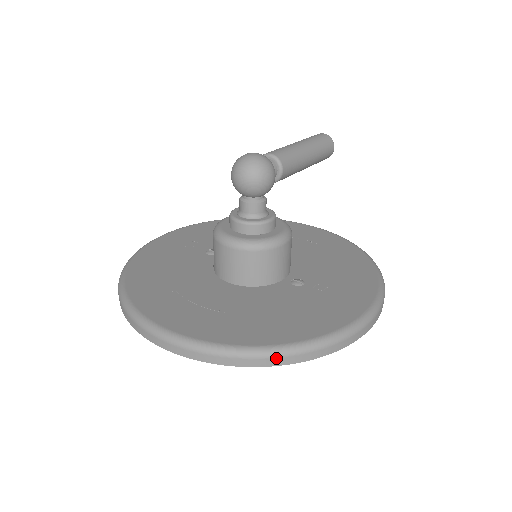
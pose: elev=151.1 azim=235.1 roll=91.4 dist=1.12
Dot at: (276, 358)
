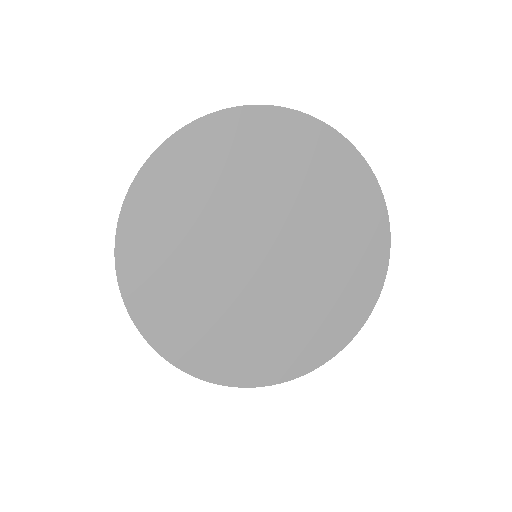
Dot at: occluded
